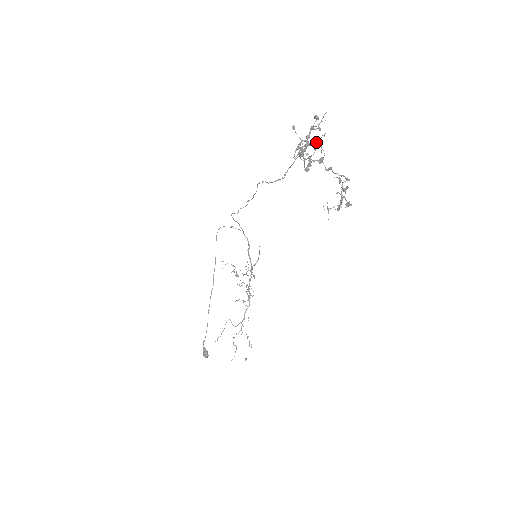
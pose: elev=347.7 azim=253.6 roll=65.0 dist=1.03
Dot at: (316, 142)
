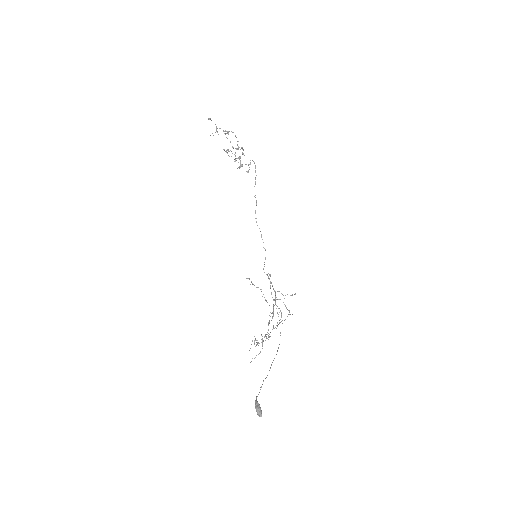
Dot at: occluded
